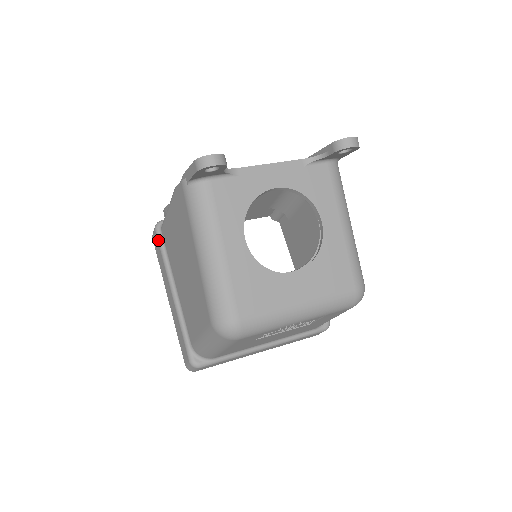
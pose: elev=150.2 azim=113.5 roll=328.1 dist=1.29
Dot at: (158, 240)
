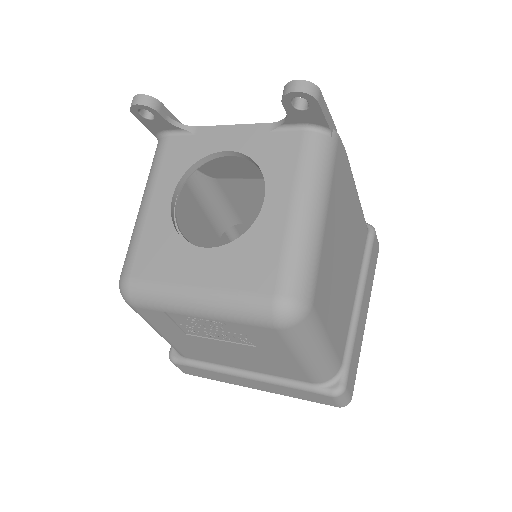
Dot at: occluded
